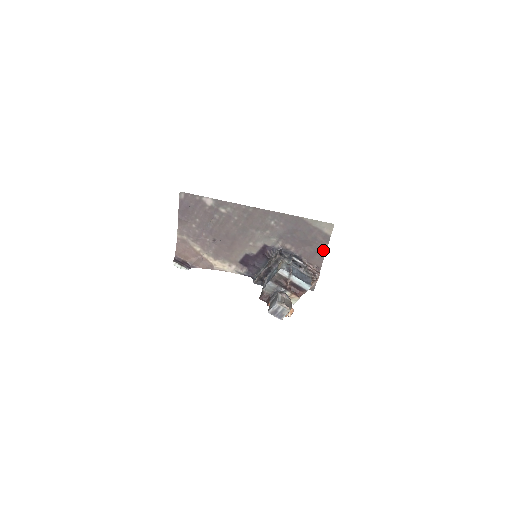
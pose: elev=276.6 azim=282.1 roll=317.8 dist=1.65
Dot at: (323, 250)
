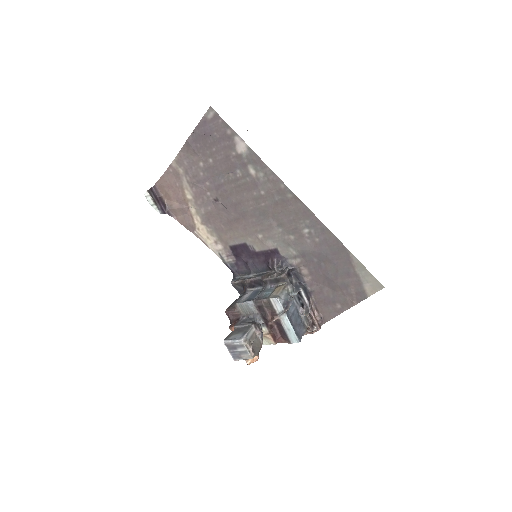
Dot at: (345, 305)
